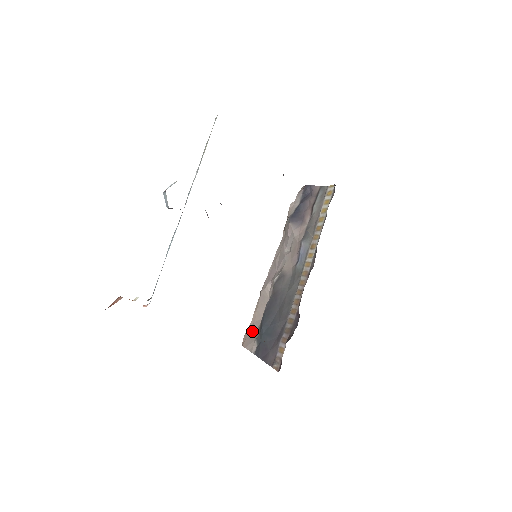
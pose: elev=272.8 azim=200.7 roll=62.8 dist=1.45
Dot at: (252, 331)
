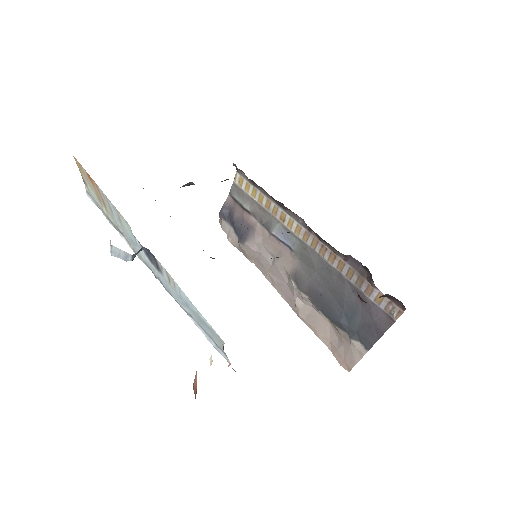
Dot at: (339, 347)
